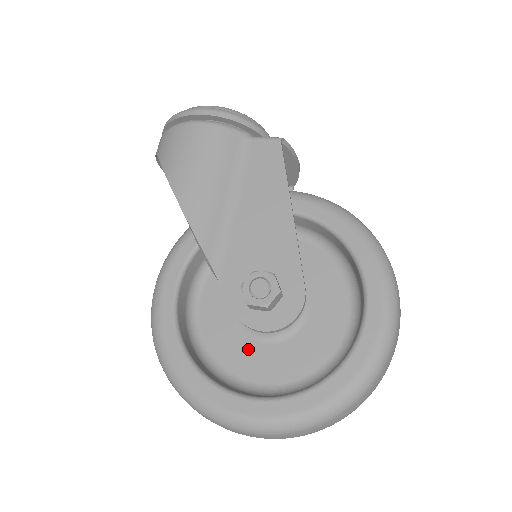
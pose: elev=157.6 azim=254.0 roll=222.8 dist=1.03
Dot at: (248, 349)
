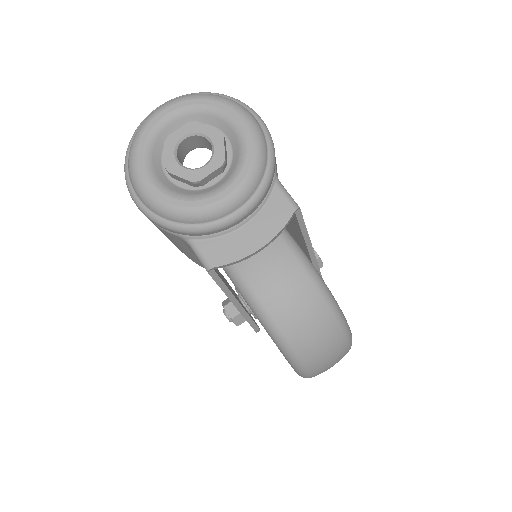
Dot at: occluded
